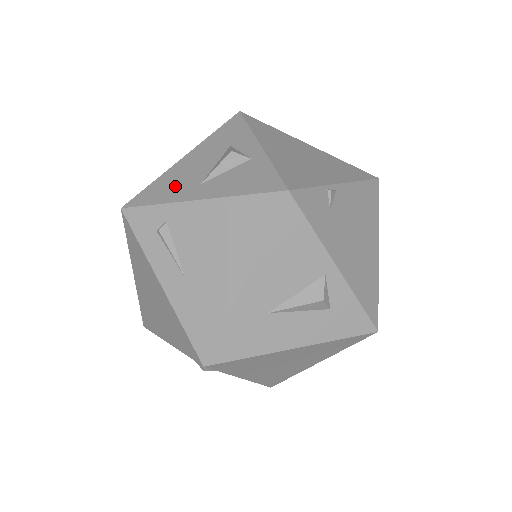
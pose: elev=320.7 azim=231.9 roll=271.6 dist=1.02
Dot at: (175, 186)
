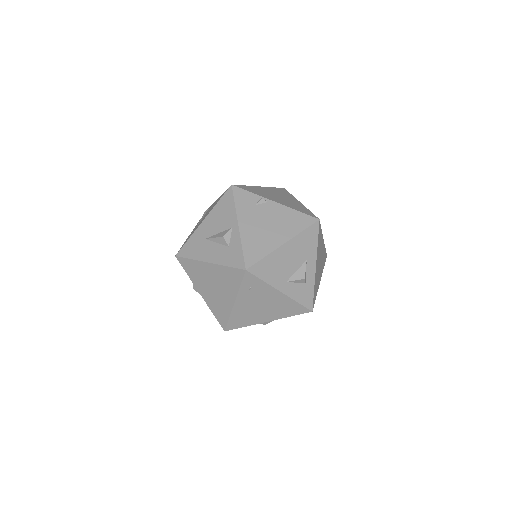
Dot at: occluded
